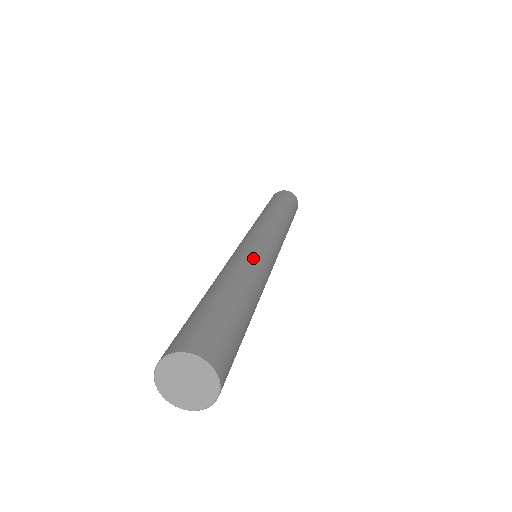
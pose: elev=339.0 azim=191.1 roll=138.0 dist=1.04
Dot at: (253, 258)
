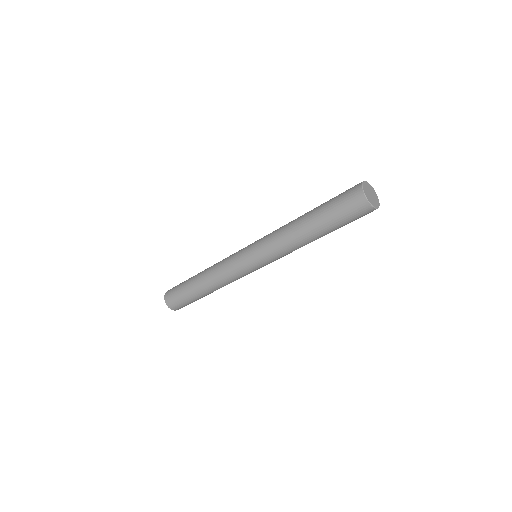
Dot at: occluded
